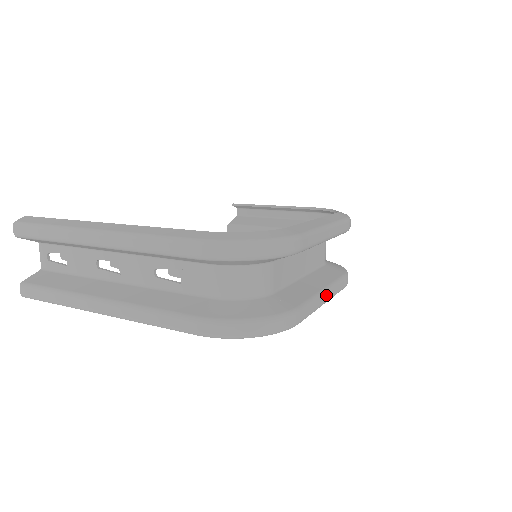
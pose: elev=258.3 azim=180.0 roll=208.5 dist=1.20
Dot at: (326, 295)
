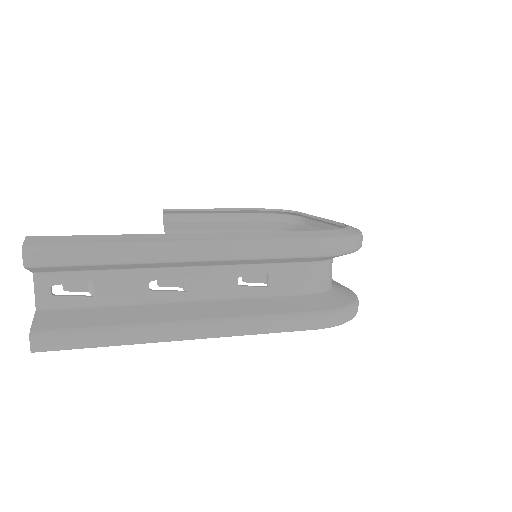
Dot at: occluded
